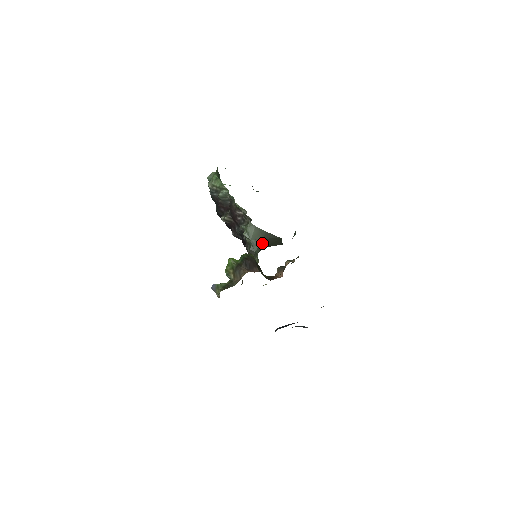
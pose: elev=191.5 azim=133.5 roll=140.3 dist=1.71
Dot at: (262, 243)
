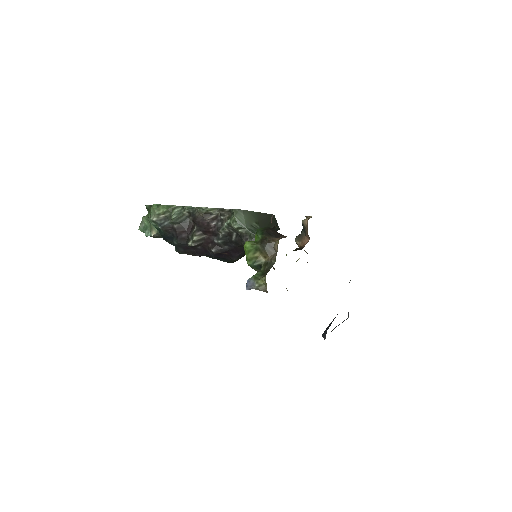
Dot at: (259, 227)
